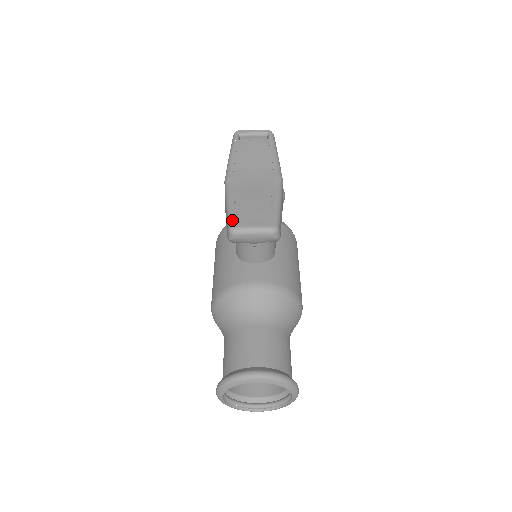
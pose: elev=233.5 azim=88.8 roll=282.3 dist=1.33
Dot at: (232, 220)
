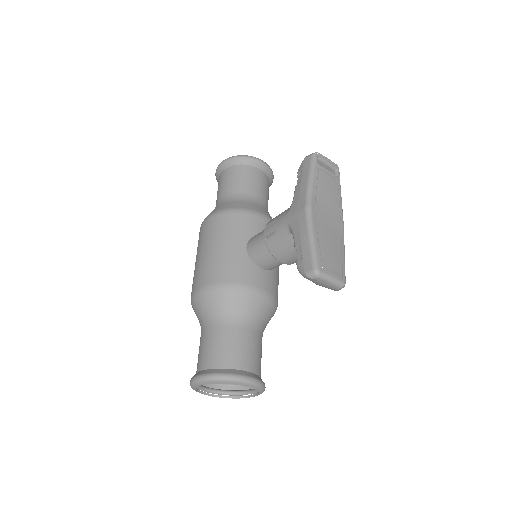
Dot at: (318, 262)
